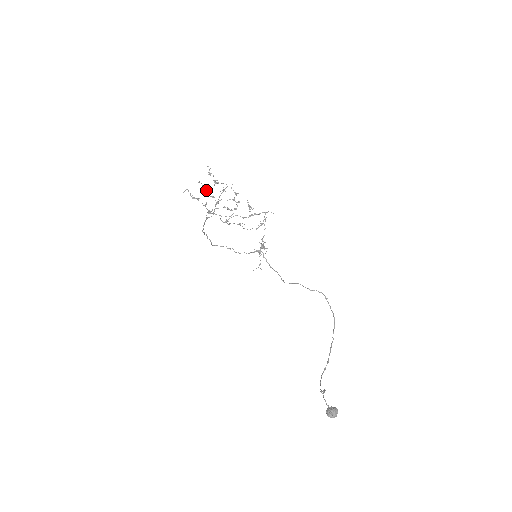
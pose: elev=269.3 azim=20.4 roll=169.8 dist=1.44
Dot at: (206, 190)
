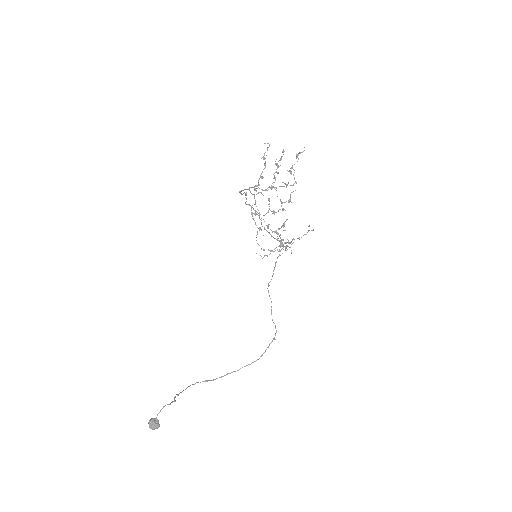
Dot at: (278, 165)
